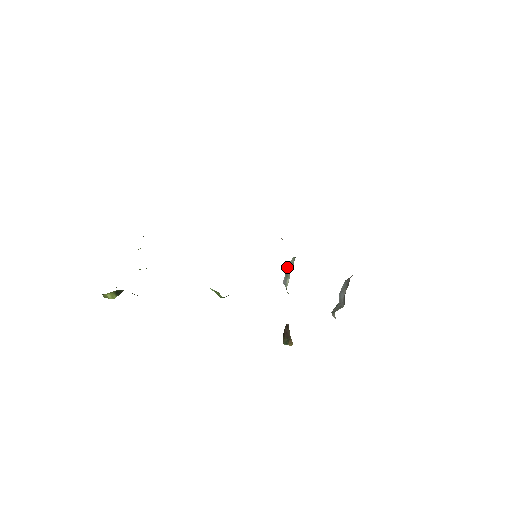
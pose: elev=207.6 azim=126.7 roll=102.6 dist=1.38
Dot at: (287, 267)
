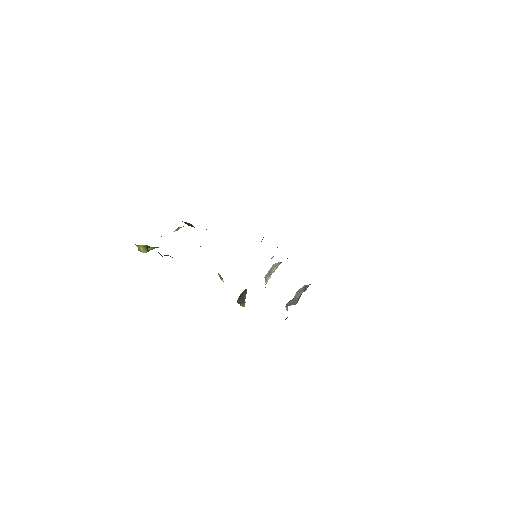
Dot at: (272, 267)
